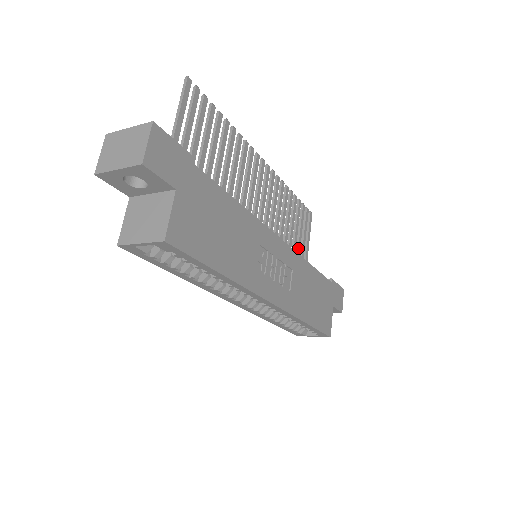
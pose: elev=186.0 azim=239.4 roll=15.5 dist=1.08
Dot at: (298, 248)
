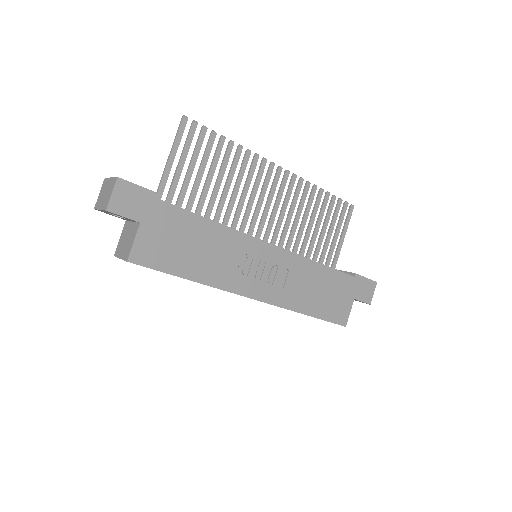
Dot at: (326, 242)
